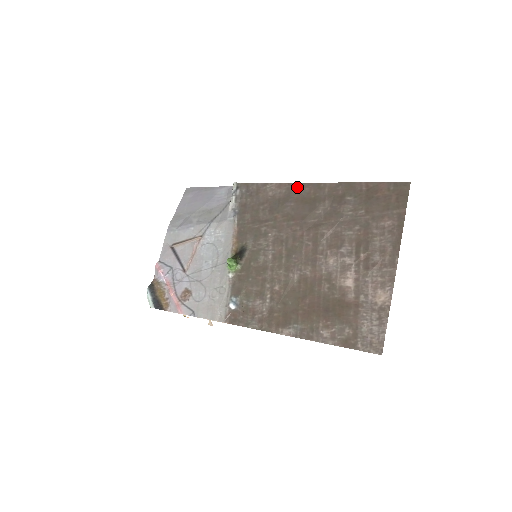
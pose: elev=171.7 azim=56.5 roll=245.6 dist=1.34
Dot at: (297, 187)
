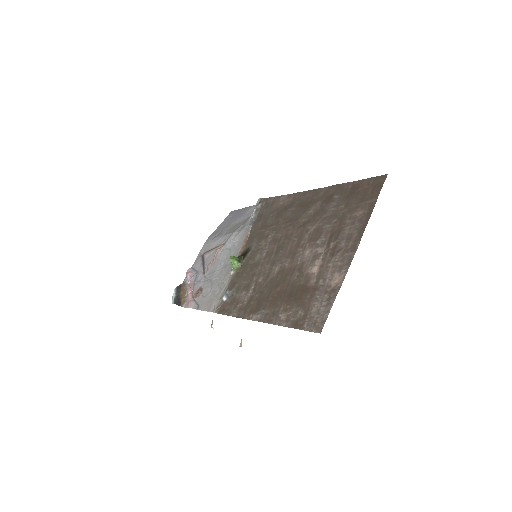
Dot at: (301, 195)
